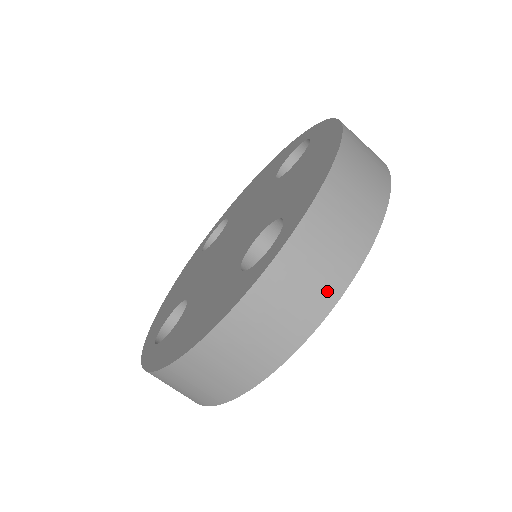
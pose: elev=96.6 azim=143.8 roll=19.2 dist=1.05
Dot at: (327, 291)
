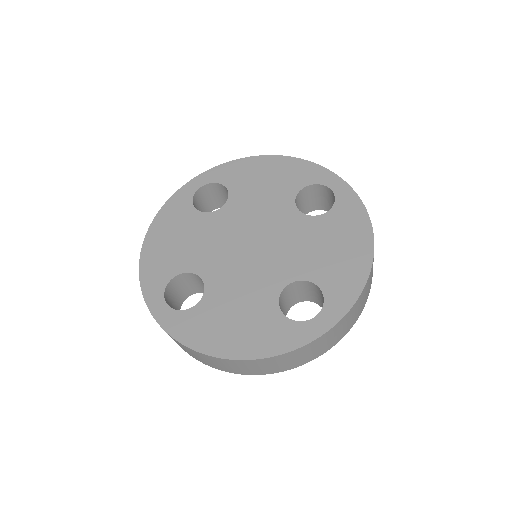
Dot at: (328, 347)
